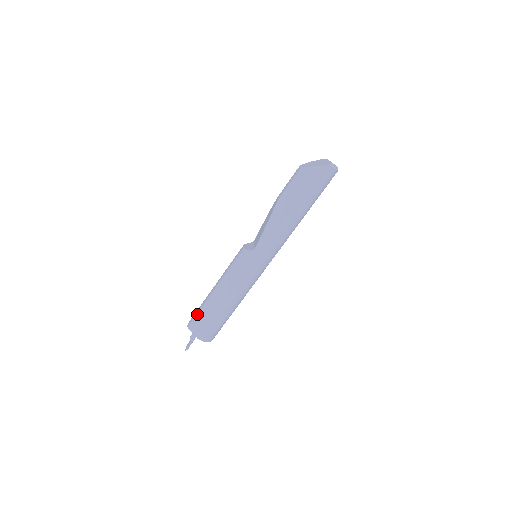
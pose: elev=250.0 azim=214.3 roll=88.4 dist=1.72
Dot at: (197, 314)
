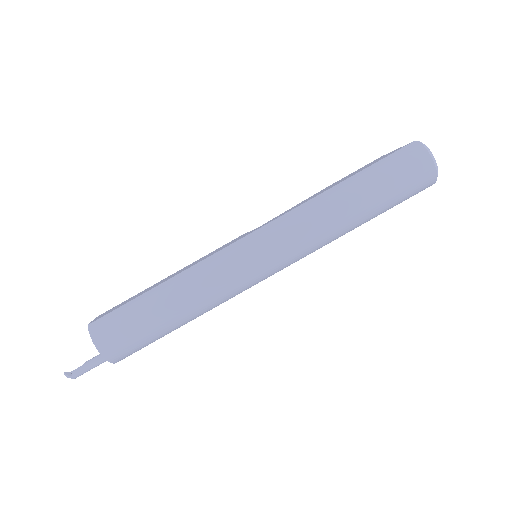
Dot at: (123, 302)
